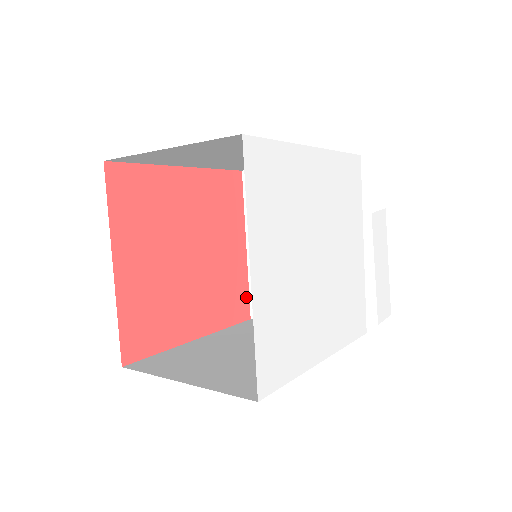
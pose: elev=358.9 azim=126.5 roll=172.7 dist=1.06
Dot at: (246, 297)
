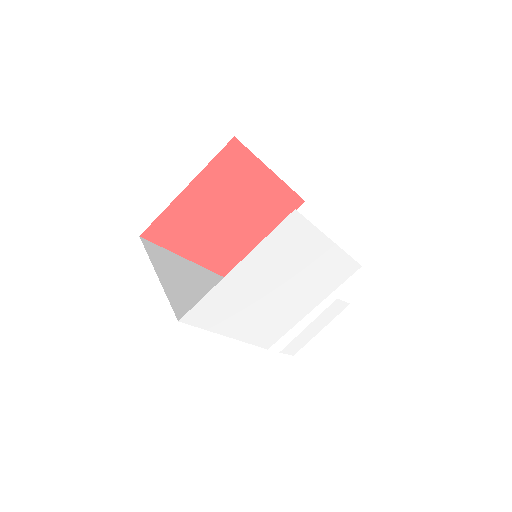
Dot at: occluded
